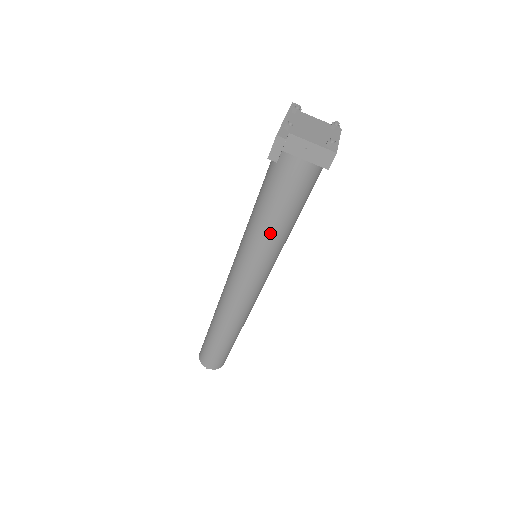
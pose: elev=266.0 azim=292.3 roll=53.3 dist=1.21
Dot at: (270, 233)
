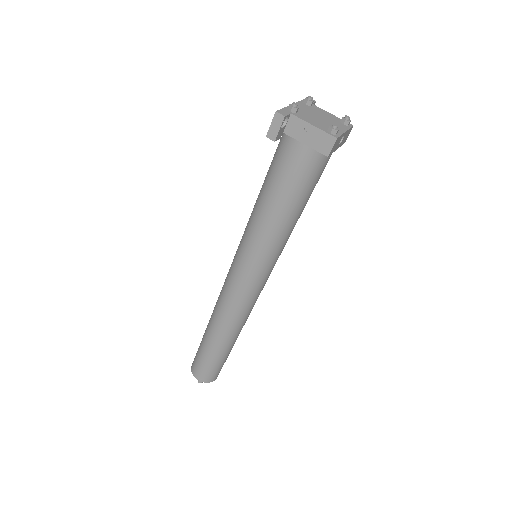
Dot at: (267, 226)
